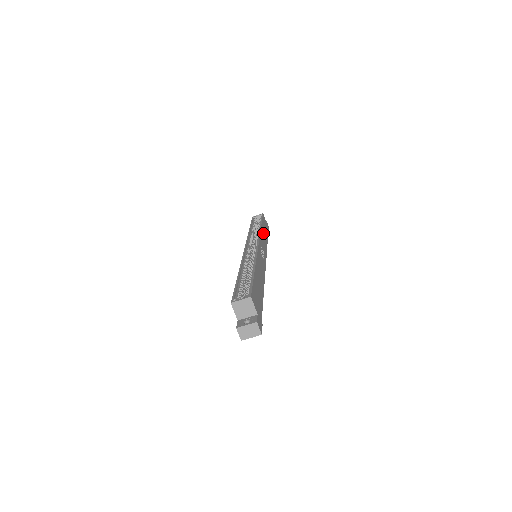
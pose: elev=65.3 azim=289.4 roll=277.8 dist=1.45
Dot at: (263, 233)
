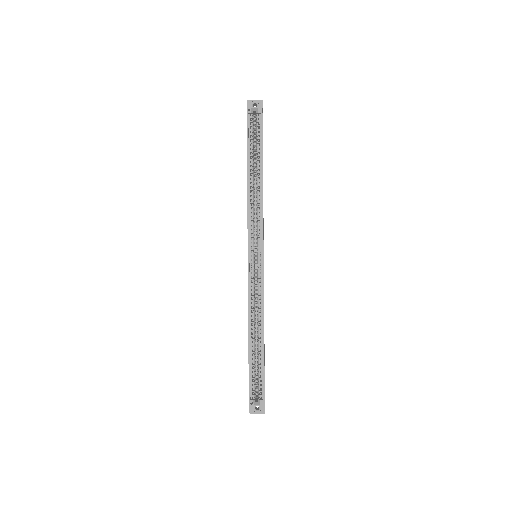
Dot at: occluded
